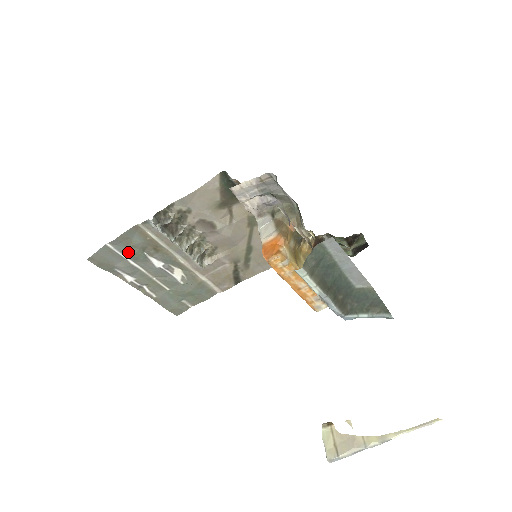
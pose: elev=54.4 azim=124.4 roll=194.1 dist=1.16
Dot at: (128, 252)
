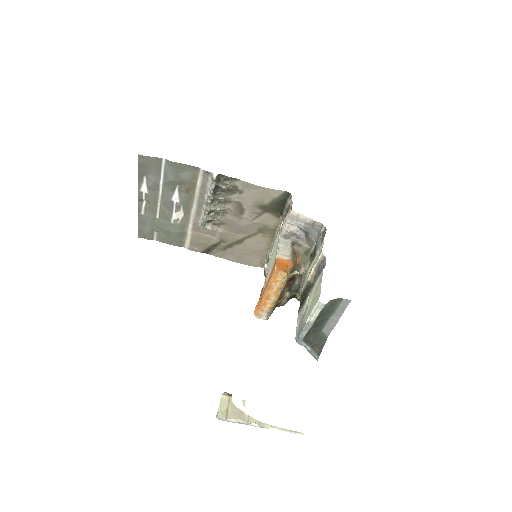
Dot at: (169, 176)
